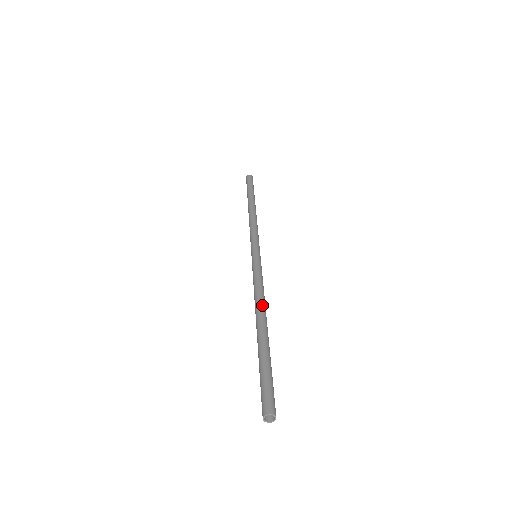
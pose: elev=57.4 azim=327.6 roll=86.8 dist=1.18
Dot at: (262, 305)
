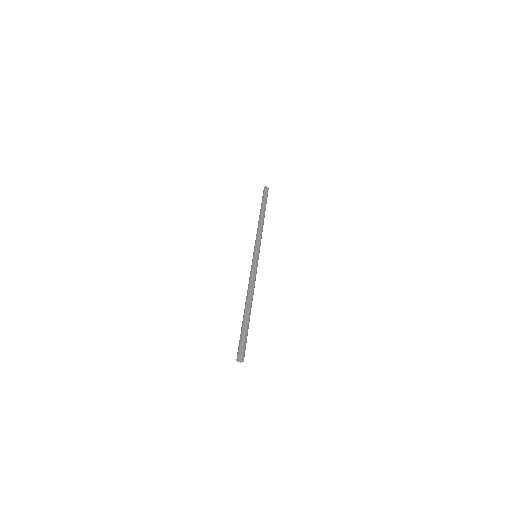
Dot at: (249, 292)
